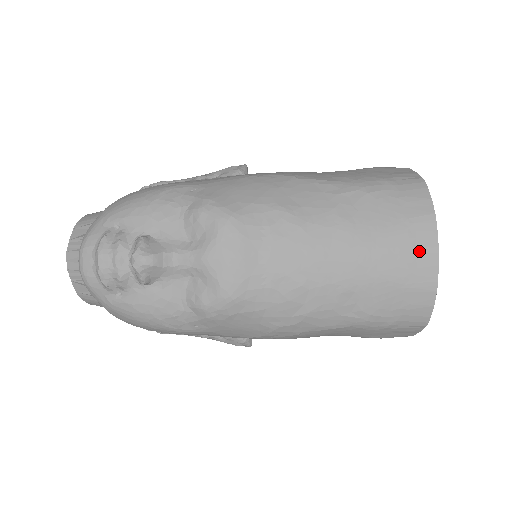
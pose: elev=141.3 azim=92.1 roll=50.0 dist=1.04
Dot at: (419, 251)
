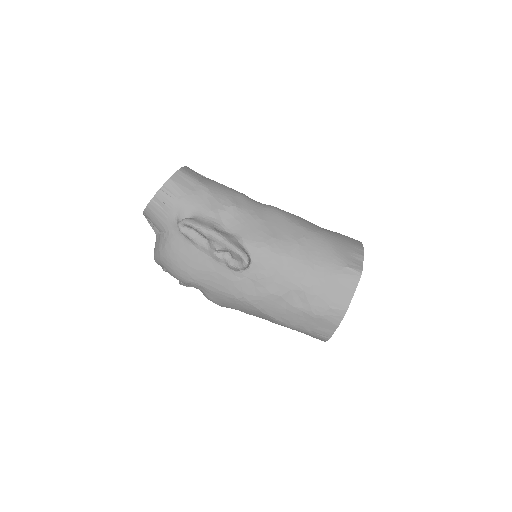
Dot at: occluded
